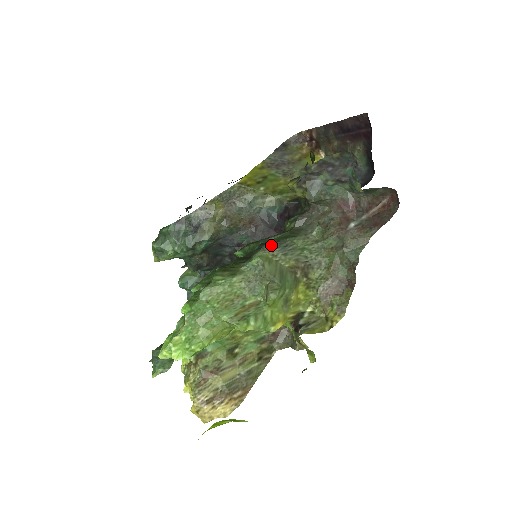
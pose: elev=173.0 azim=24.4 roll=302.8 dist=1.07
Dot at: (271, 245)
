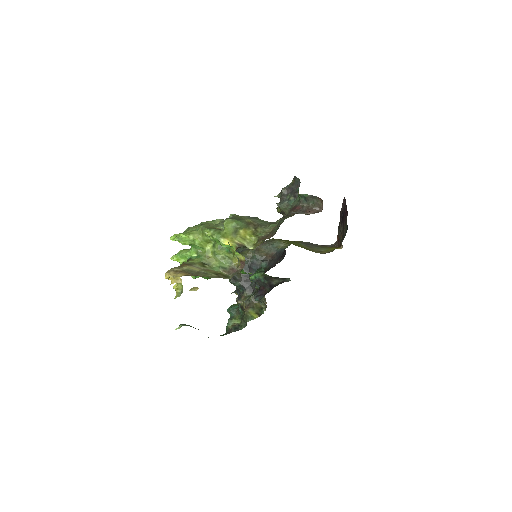
Dot at: occluded
